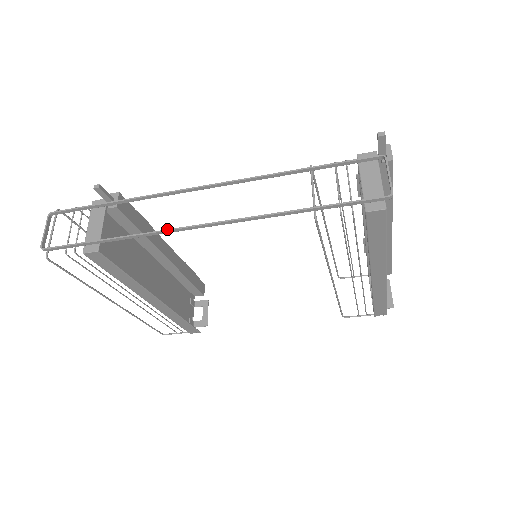
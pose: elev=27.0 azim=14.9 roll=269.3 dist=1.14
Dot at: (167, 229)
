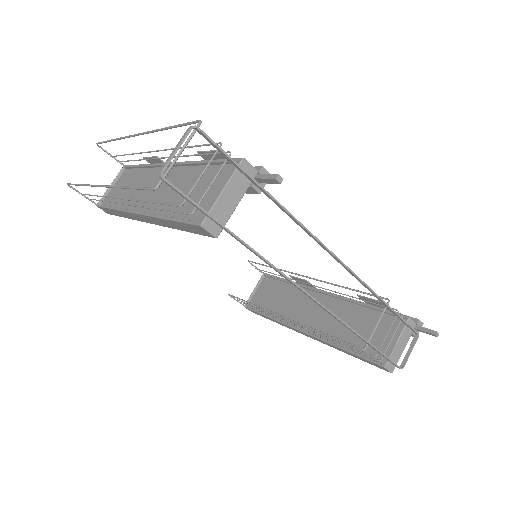
Dot at: (288, 277)
